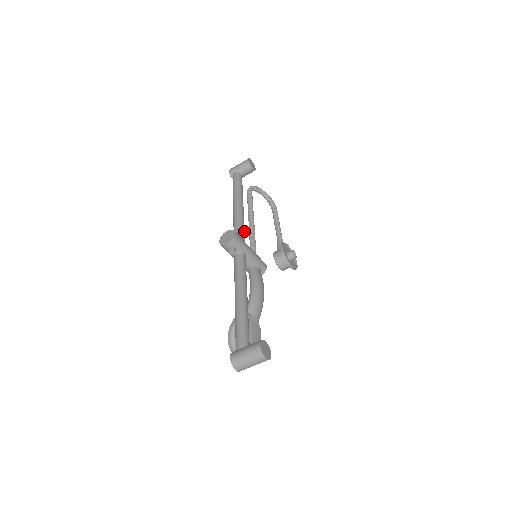
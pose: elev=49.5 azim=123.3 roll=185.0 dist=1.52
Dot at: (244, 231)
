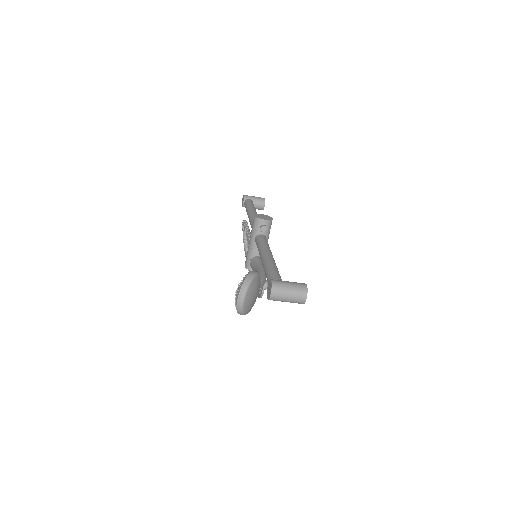
Dot at: occluded
